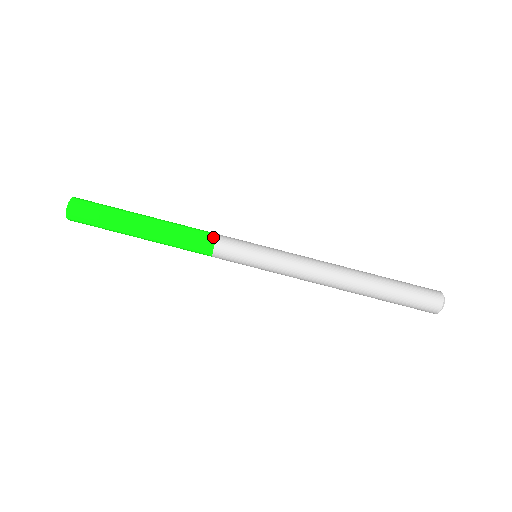
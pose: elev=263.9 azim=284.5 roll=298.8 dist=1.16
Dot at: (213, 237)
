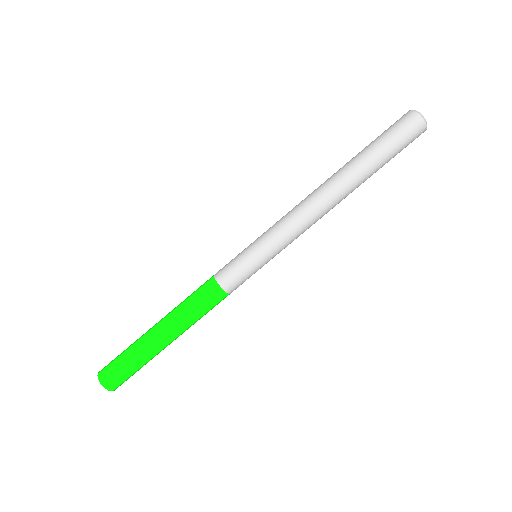
Dot at: (211, 277)
